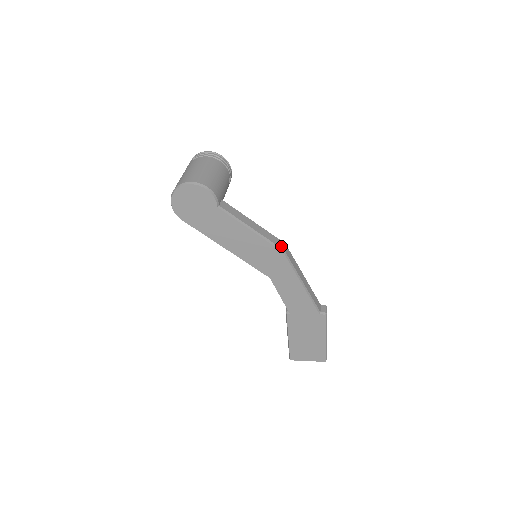
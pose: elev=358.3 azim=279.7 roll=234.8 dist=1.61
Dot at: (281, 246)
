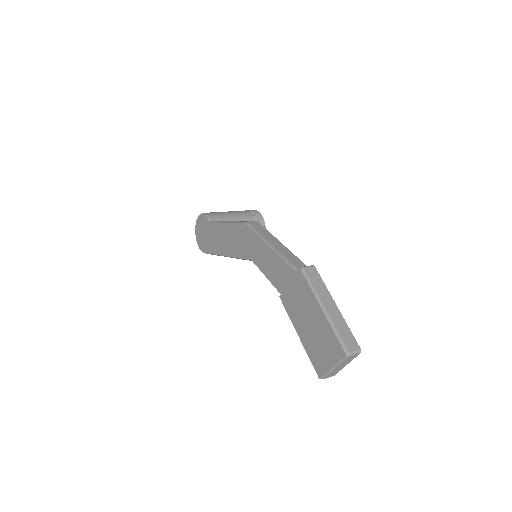
Dot at: (247, 221)
